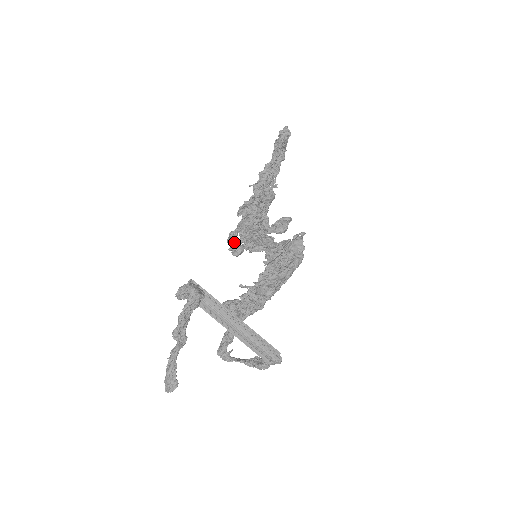
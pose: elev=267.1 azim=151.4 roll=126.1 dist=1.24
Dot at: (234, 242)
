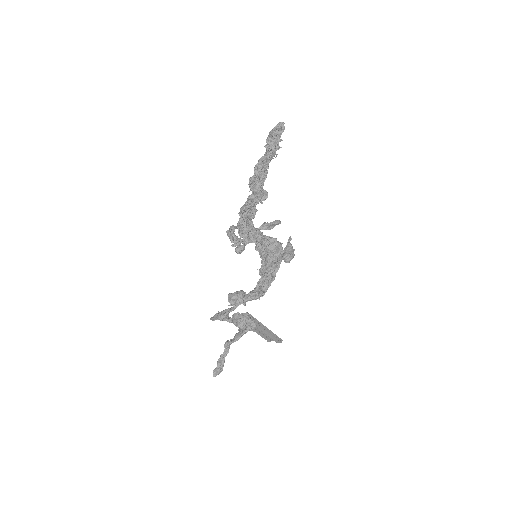
Dot at: (240, 243)
